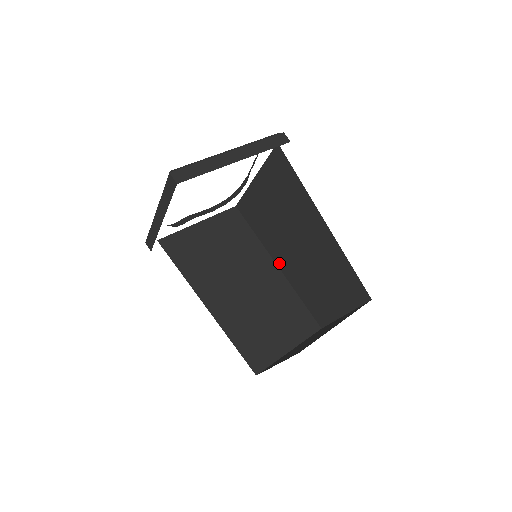
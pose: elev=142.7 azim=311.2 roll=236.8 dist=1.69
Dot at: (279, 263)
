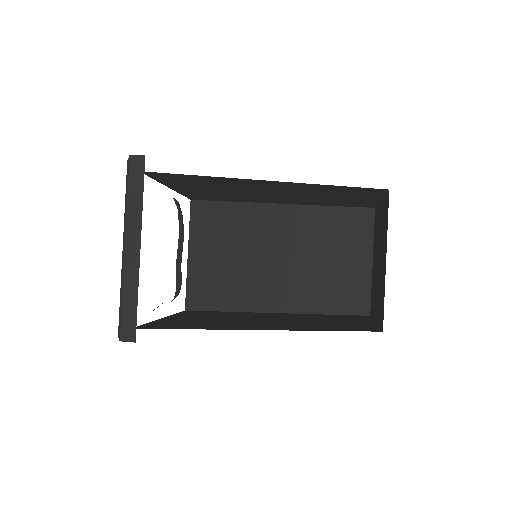
Dot at: (278, 203)
